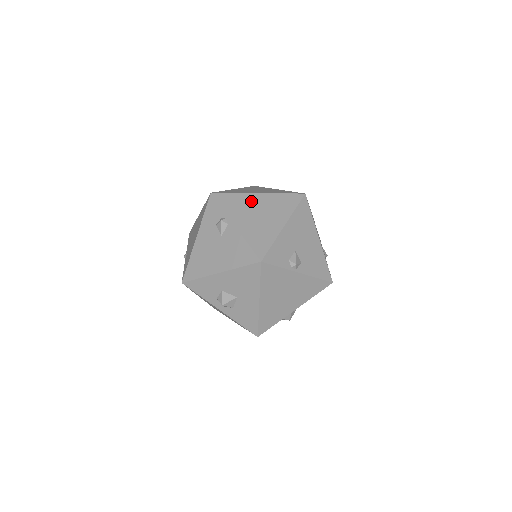
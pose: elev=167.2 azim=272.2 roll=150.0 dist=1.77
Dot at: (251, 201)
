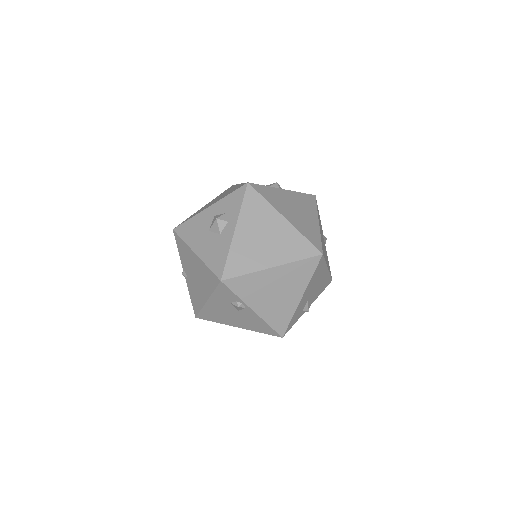
Dot at: (266, 280)
